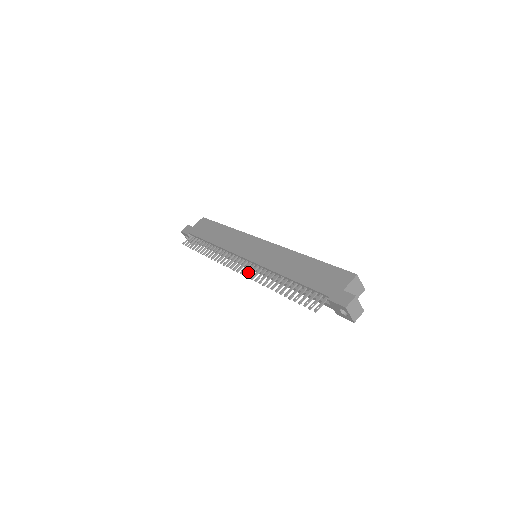
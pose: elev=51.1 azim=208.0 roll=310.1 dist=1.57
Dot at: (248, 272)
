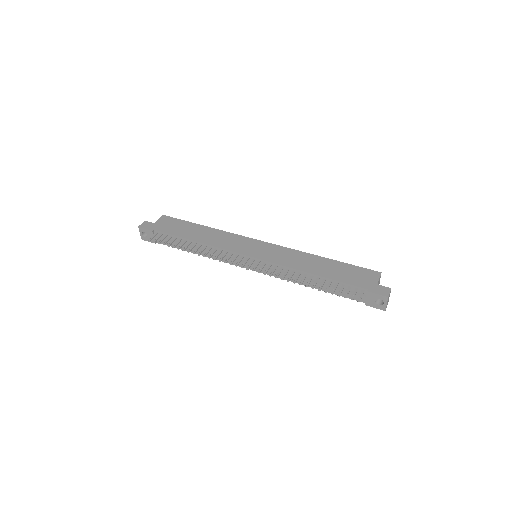
Dot at: occluded
